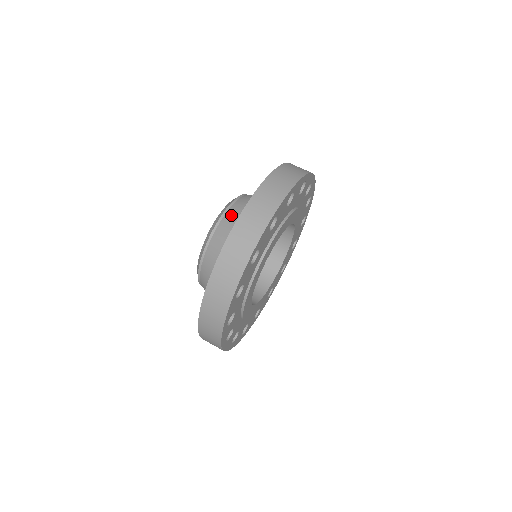
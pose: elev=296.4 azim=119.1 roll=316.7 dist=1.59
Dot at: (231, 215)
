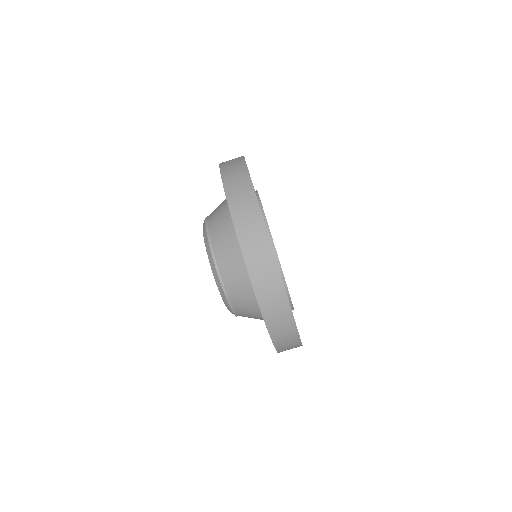
Dot at: (218, 241)
